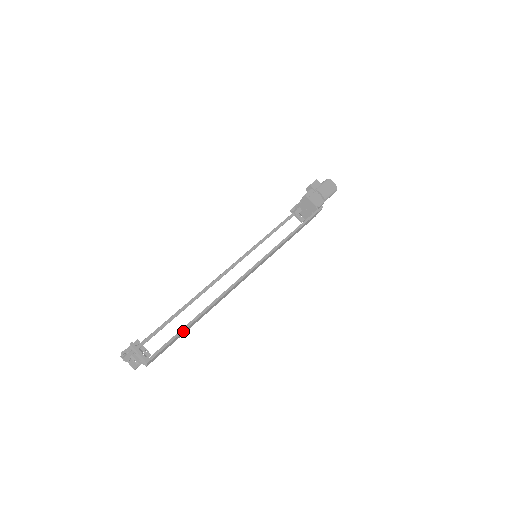
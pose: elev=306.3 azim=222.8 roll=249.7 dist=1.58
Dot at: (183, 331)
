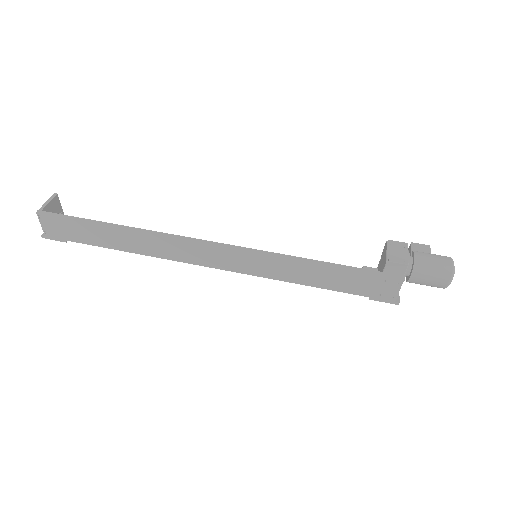
Dot at: (94, 224)
